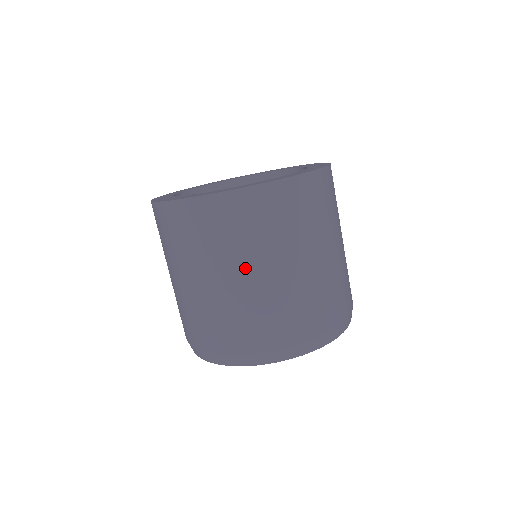
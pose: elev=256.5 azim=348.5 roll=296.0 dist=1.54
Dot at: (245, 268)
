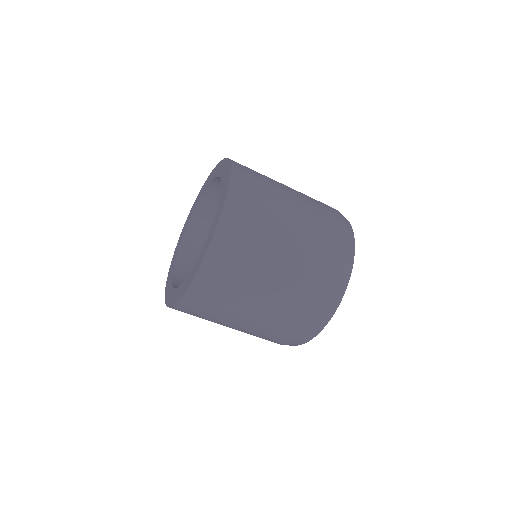
Dot at: (270, 269)
